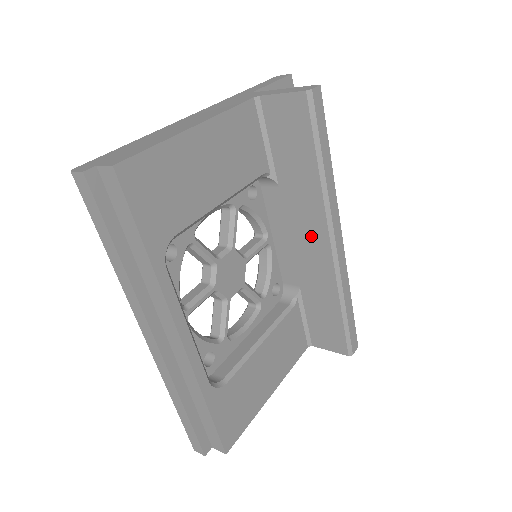
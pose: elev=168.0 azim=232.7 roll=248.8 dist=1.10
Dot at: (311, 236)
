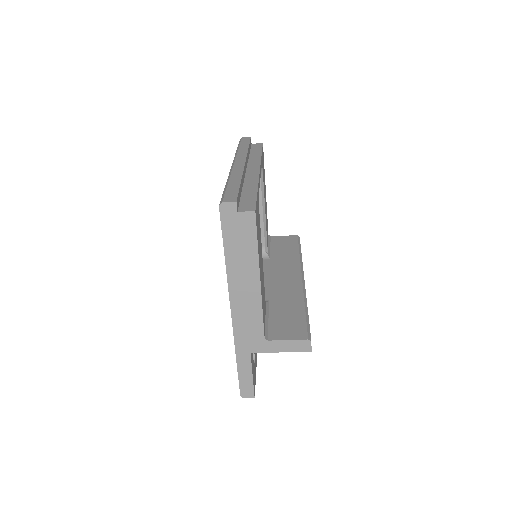
Dot at: (288, 275)
